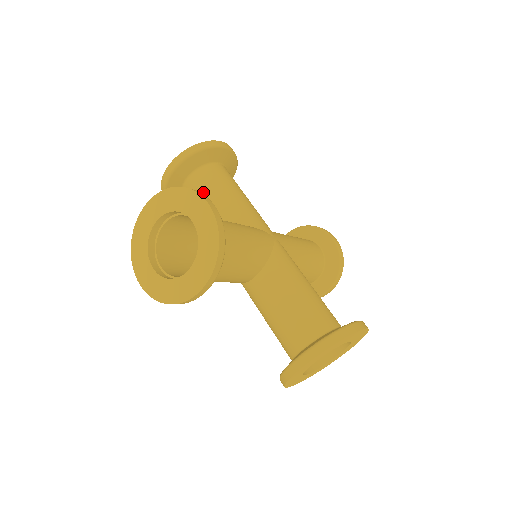
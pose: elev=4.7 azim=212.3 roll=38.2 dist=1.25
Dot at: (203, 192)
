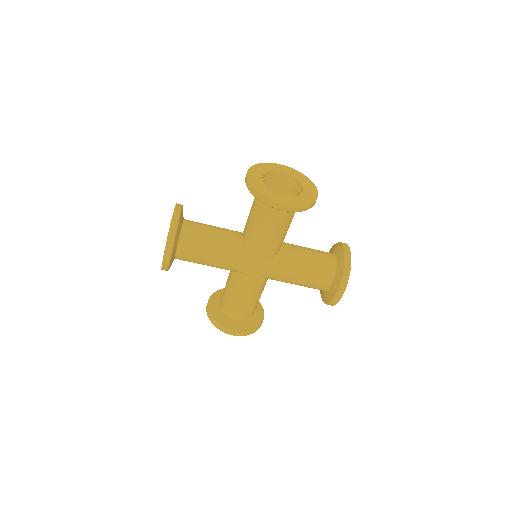
Dot at: (203, 226)
